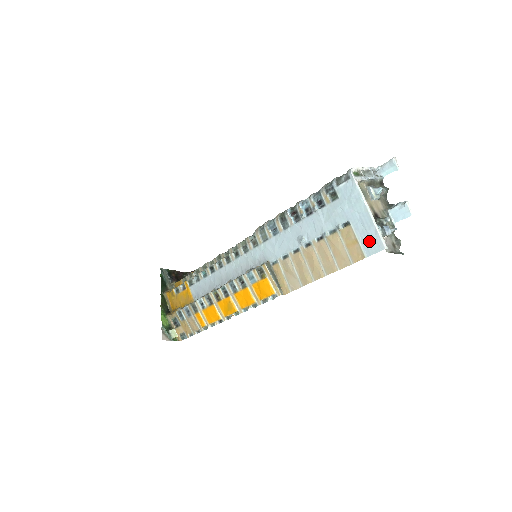
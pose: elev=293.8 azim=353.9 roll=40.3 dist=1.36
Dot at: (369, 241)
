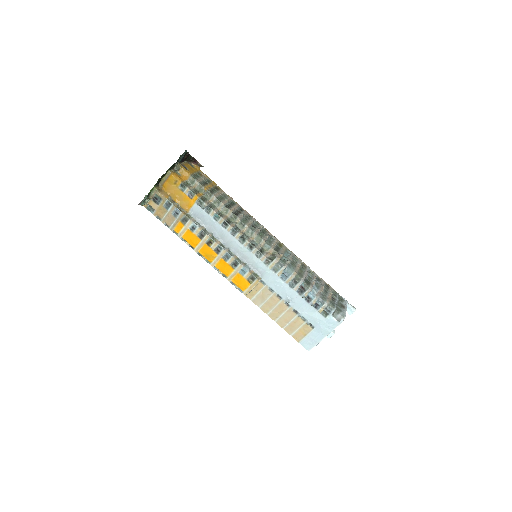
Dot at: (309, 342)
